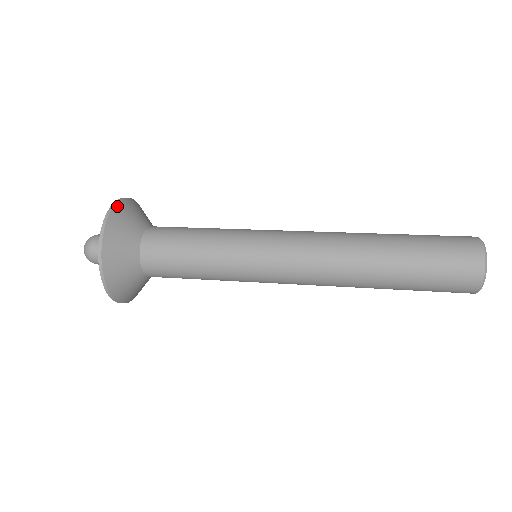
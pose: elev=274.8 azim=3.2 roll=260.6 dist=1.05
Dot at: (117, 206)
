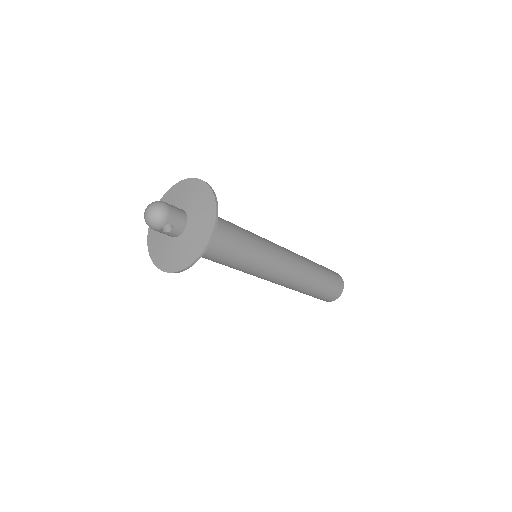
Dot at: occluded
